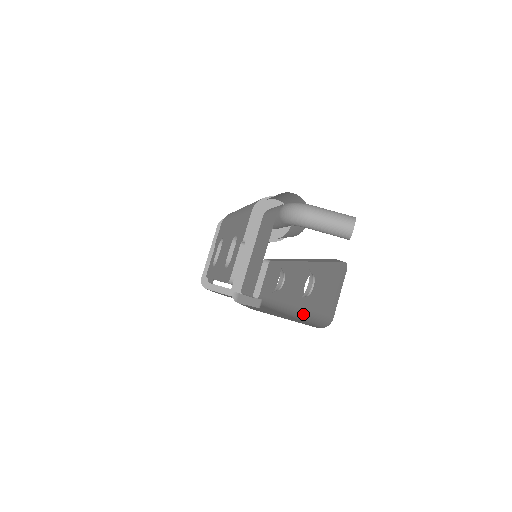
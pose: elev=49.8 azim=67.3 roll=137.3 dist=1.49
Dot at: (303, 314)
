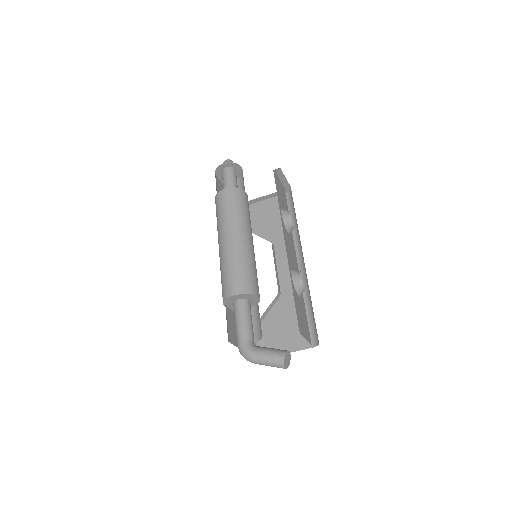
Dot at: (310, 296)
